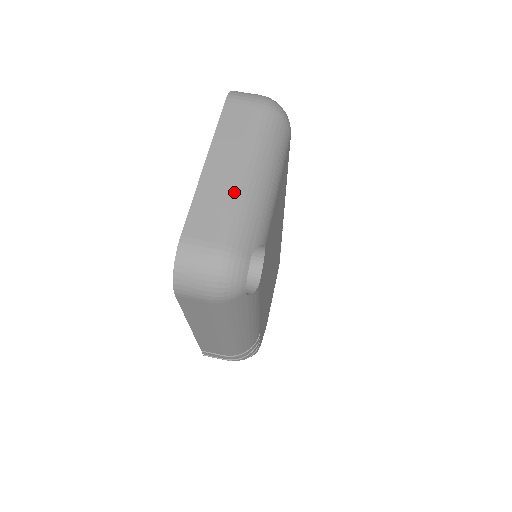
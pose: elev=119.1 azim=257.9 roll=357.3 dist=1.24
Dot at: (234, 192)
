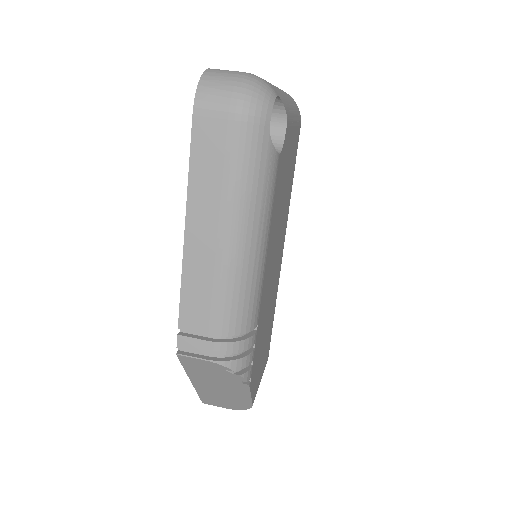
Dot at: occluded
